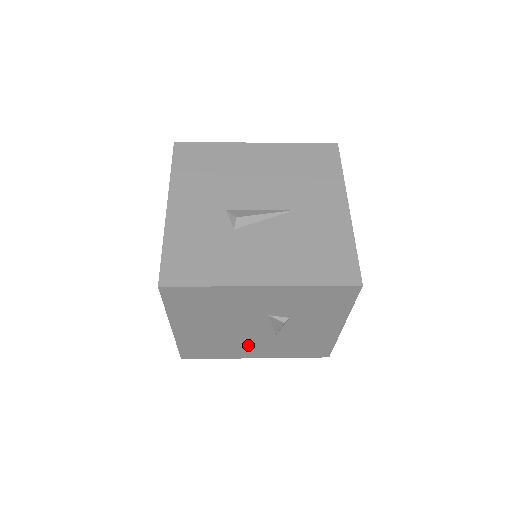
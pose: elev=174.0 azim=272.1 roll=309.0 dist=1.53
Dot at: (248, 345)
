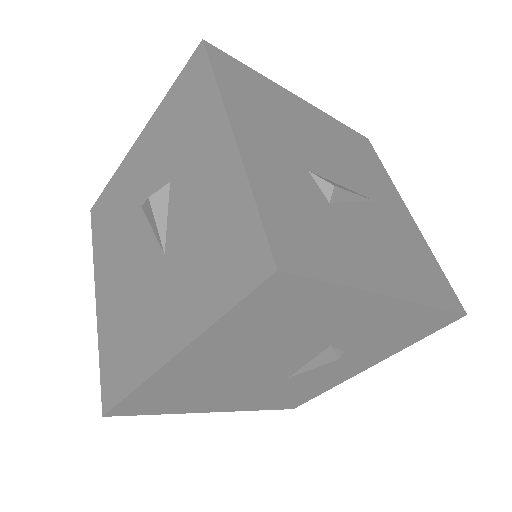
Dot at: (235, 391)
